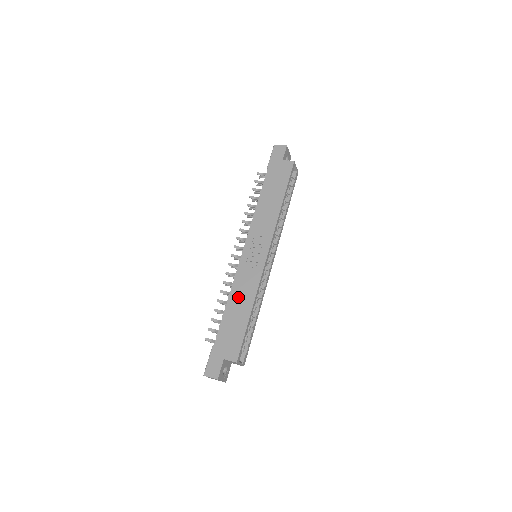
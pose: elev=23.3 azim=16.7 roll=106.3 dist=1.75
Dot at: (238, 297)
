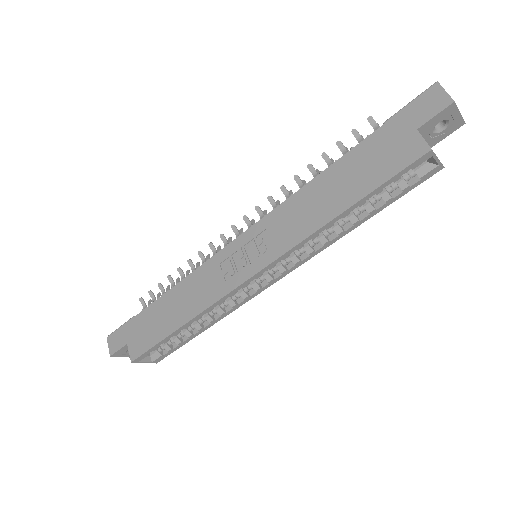
Dot at: (186, 293)
